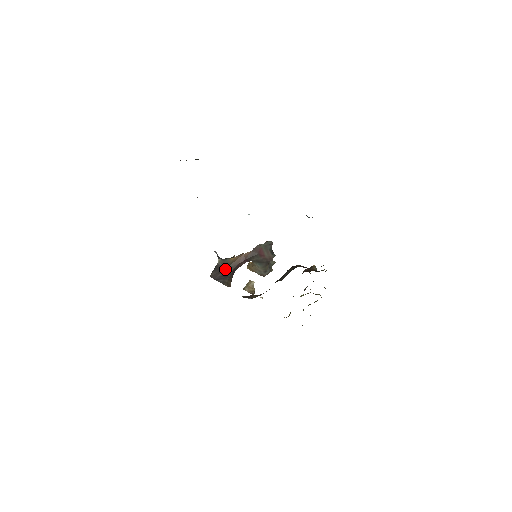
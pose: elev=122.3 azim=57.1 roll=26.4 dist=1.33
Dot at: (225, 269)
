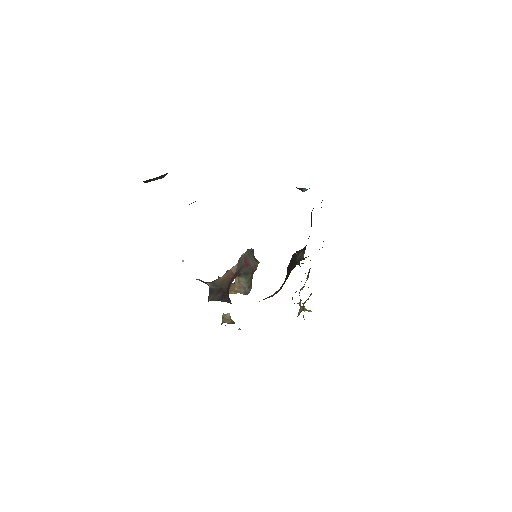
Dot at: (220, 289)
